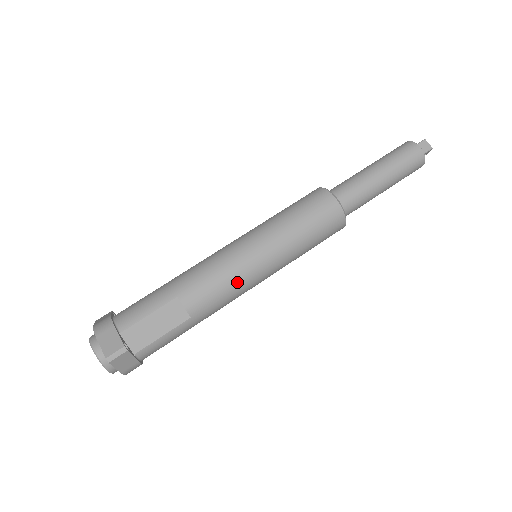
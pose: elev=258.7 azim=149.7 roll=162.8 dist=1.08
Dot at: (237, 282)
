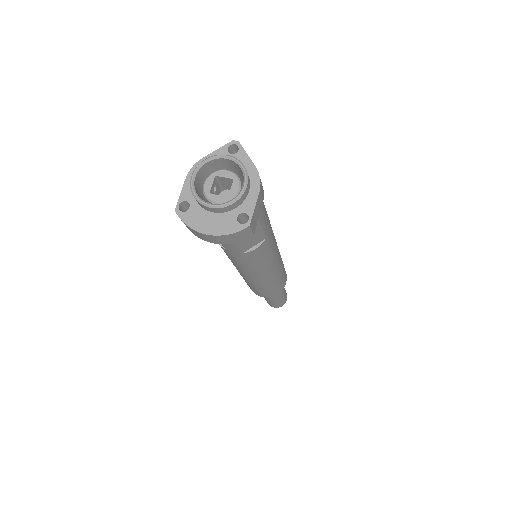
Dot at: occluded
